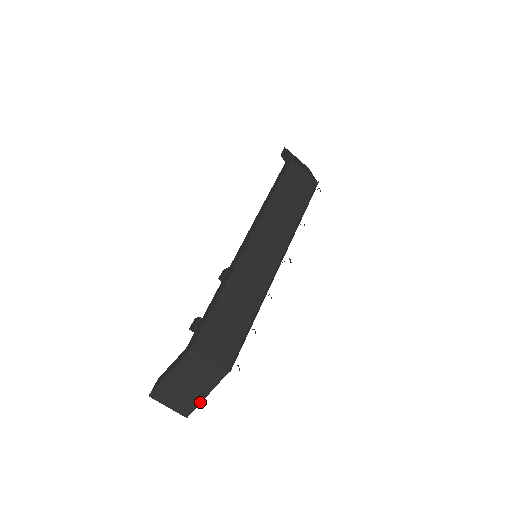
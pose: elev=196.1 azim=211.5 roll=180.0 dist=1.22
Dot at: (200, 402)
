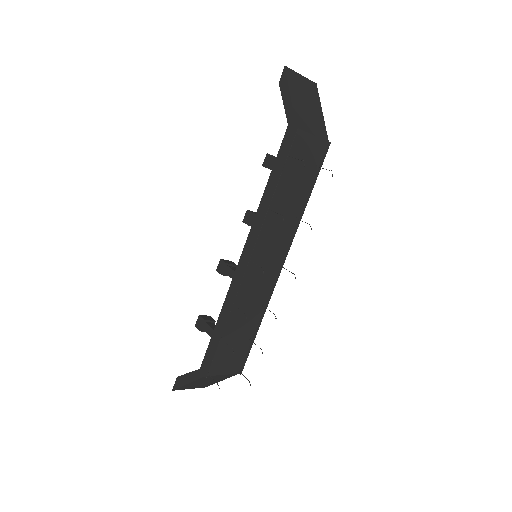
Dot at: occluded
